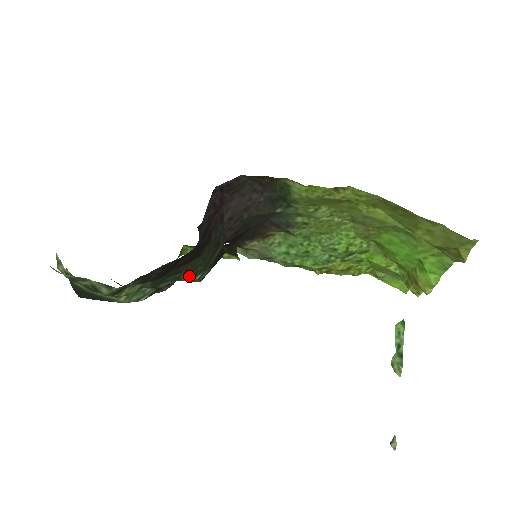
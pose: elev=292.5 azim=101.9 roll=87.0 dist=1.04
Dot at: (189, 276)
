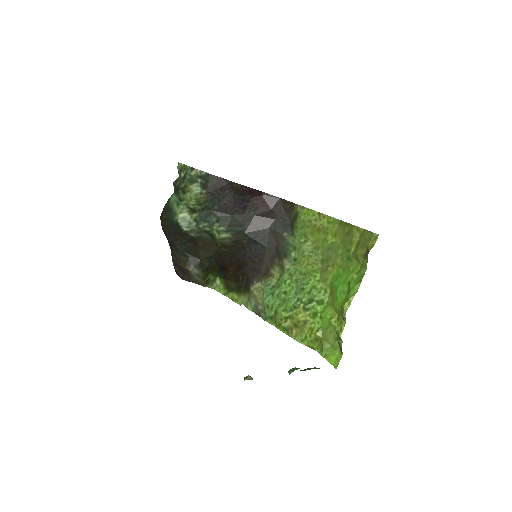
Dot at: (218, 224)
